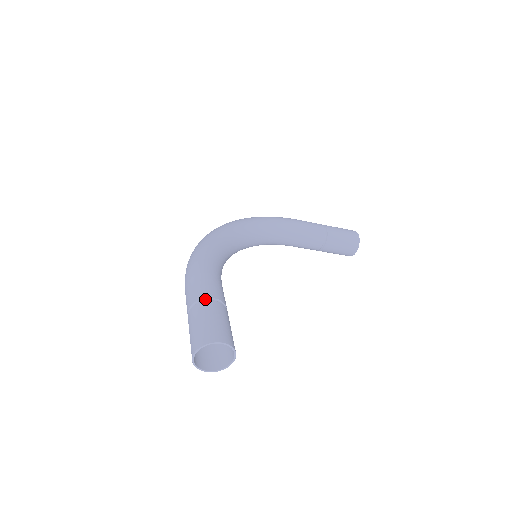
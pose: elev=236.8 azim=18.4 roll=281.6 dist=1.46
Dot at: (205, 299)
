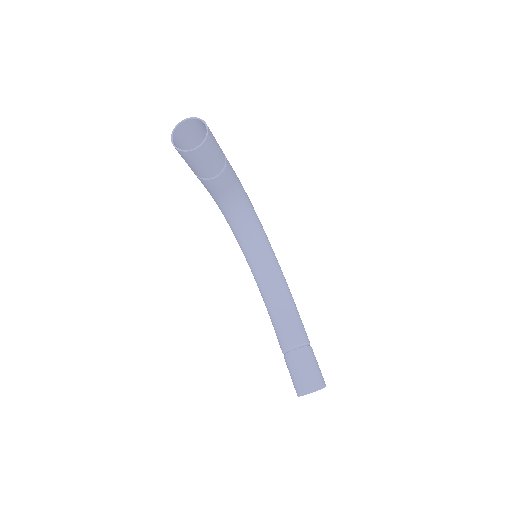
Dot at: occluded
